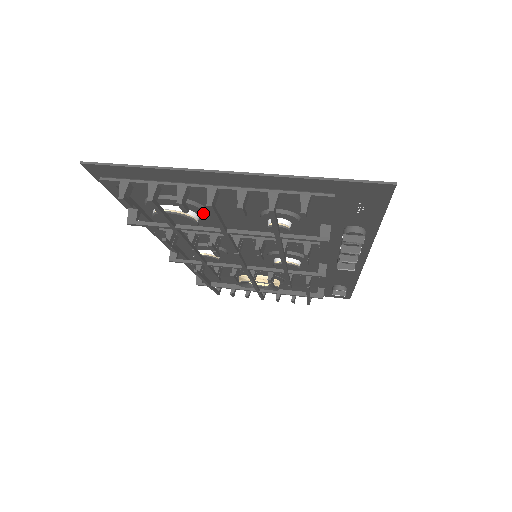
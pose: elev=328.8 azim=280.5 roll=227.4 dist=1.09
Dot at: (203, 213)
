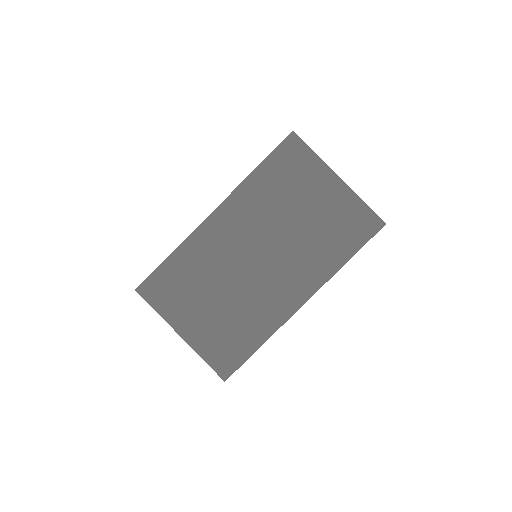
Dot at: (195, 291)
